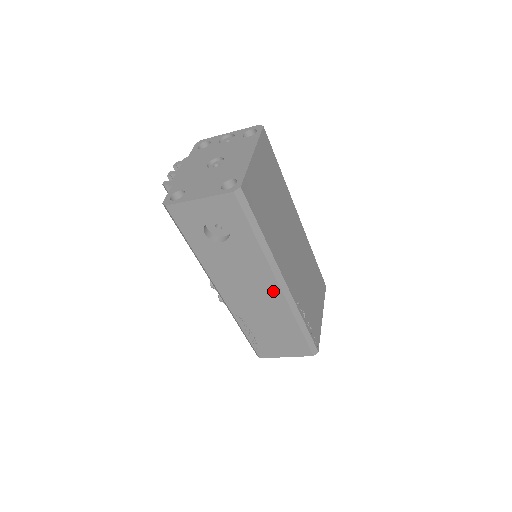
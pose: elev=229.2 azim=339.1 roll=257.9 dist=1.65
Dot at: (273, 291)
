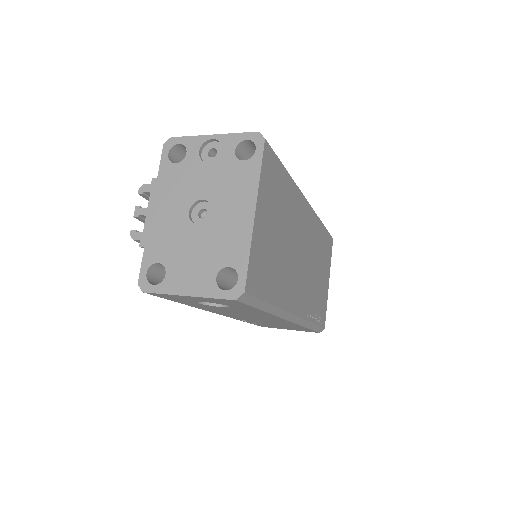
Dot at: occluded
